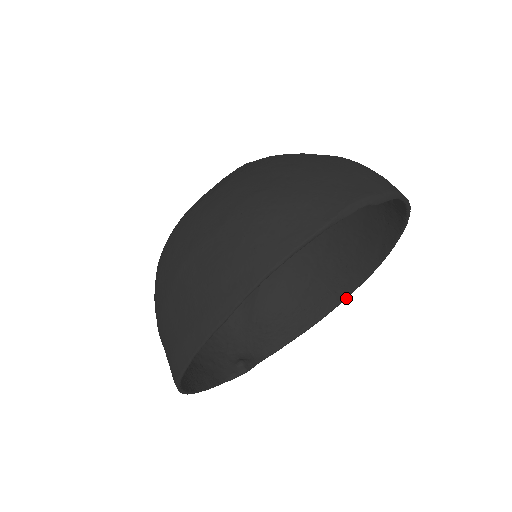
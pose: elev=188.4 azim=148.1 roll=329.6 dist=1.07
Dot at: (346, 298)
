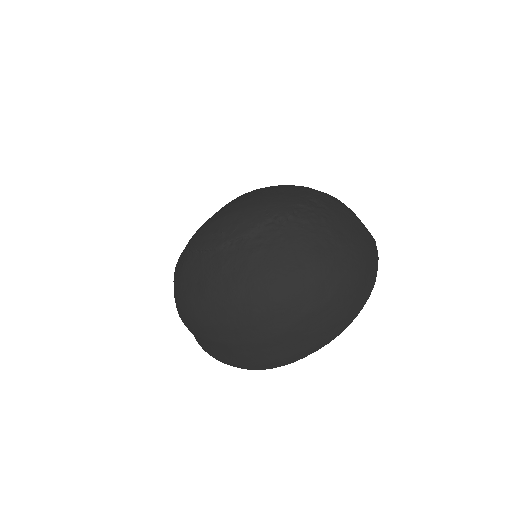
Dot at: occluded
